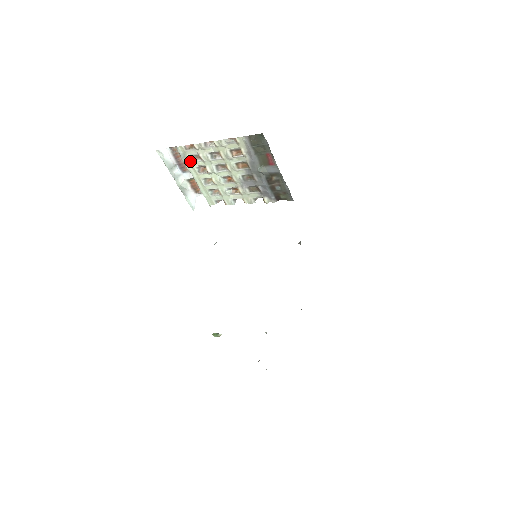
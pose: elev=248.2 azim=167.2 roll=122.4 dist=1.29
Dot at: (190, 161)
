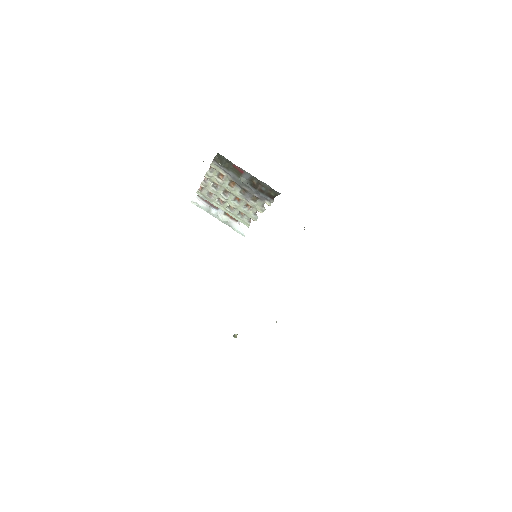
Dot at: (210, 199)
